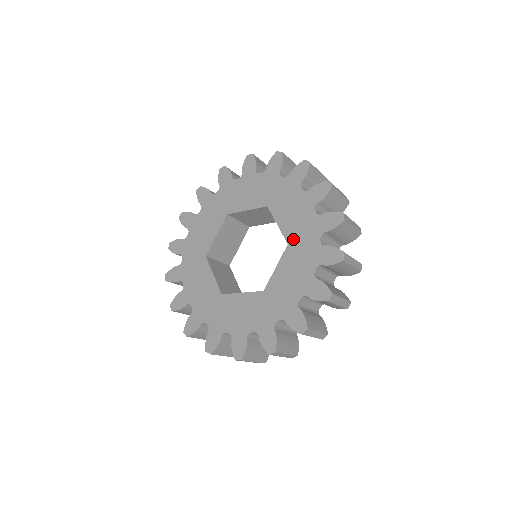
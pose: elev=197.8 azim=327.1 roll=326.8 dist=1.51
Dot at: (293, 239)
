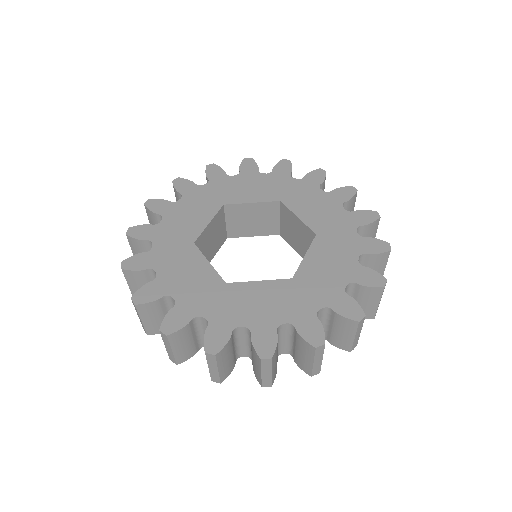
Dot at: (301, 280)
